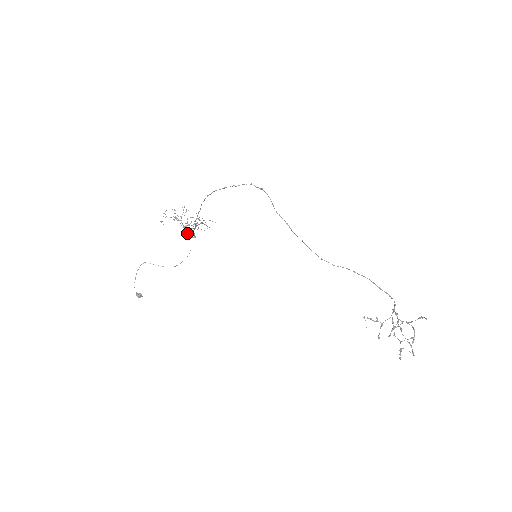
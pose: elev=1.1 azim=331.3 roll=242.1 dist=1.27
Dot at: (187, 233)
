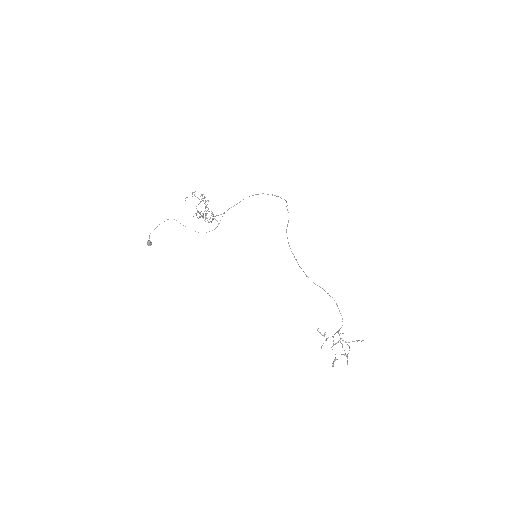
Dot at: (203, 216)
